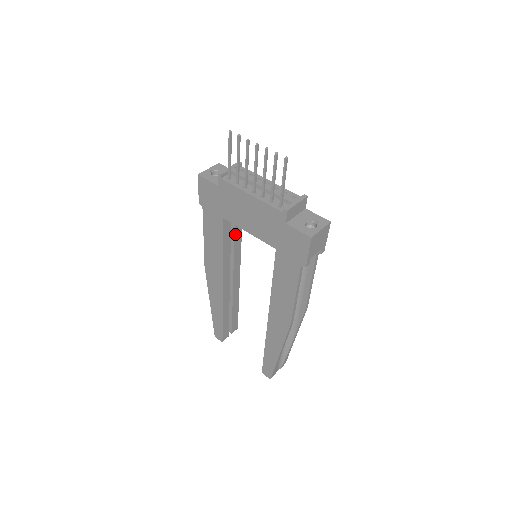
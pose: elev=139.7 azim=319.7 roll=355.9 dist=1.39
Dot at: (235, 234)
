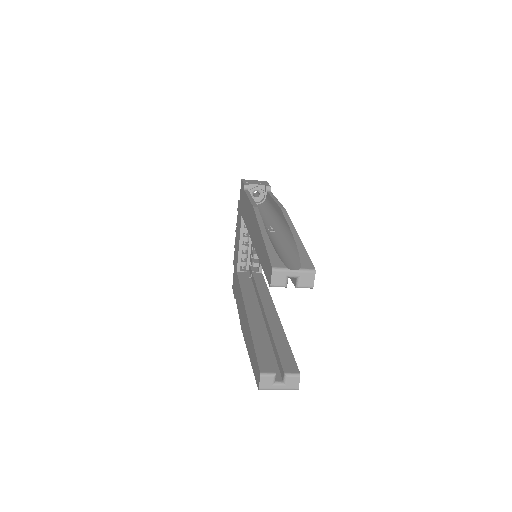
Dot at: (257, 284)
